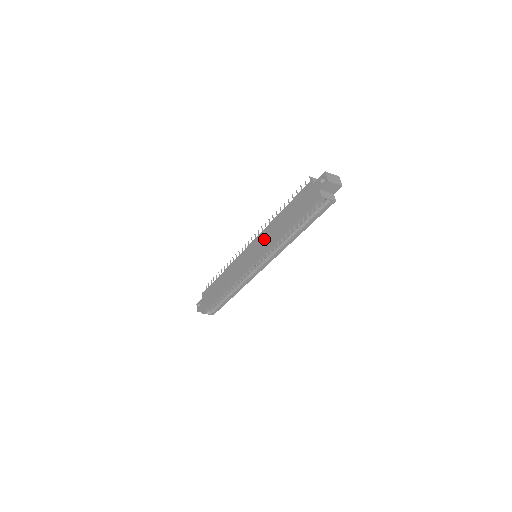
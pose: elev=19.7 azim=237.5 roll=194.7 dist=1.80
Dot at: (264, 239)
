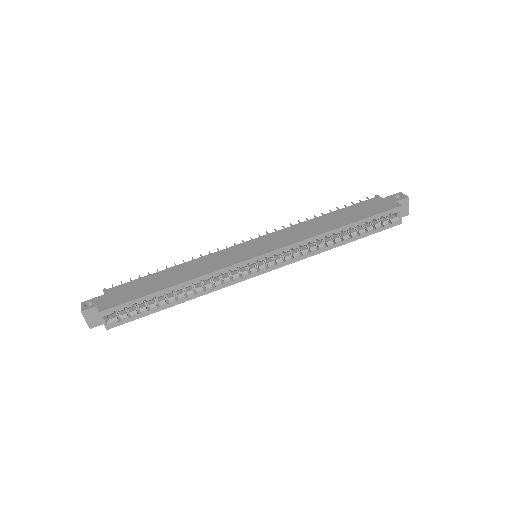
Dot at: (290, 234)
